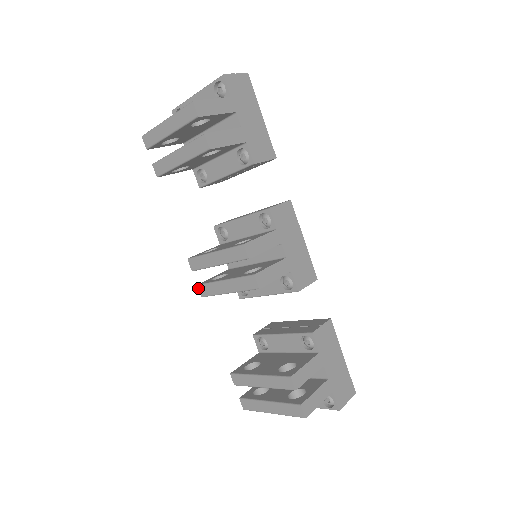
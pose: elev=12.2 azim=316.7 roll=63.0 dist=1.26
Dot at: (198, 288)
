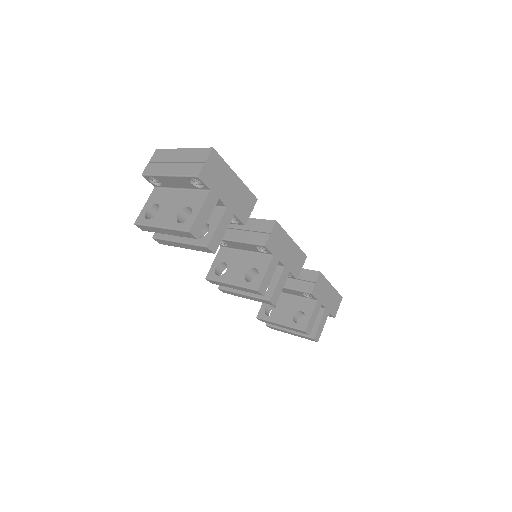
Dot at: occluded
